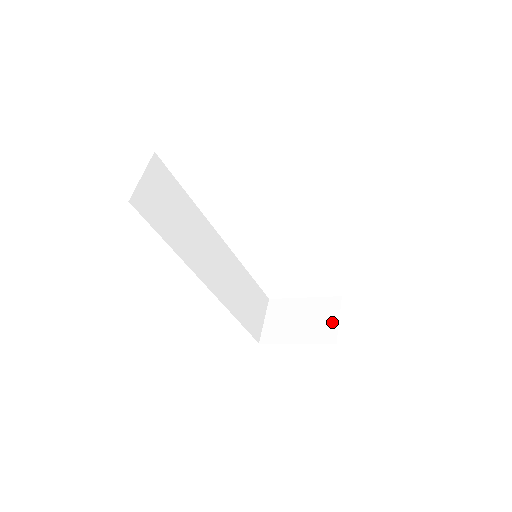
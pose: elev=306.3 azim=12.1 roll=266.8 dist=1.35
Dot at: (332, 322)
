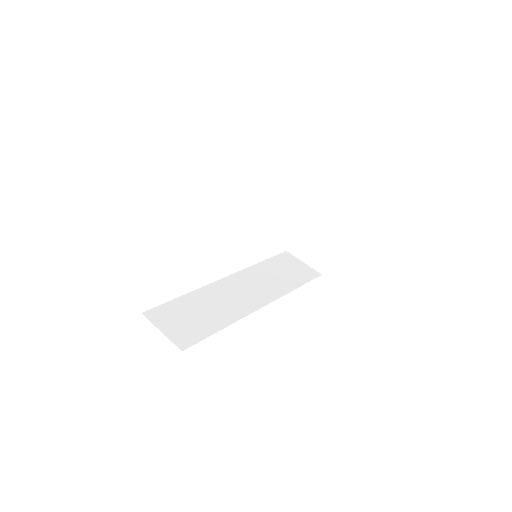
Dot at: (329, 208)
